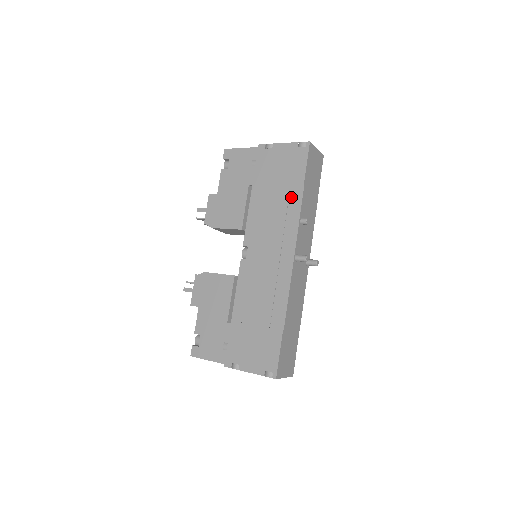
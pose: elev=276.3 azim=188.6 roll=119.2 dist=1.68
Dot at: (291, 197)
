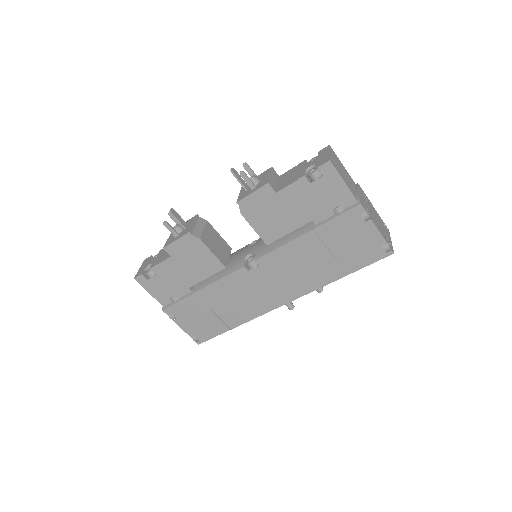
Dot at: (331, 271)
